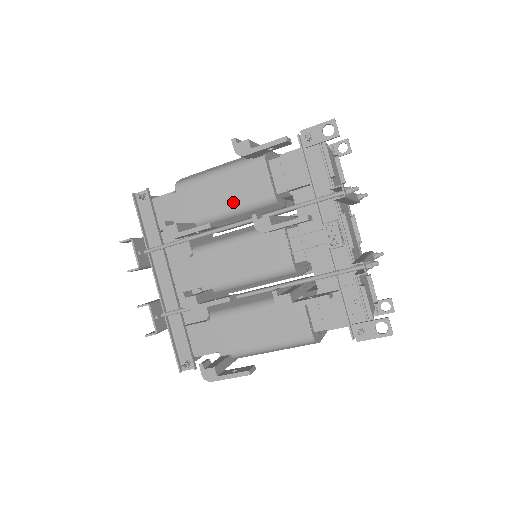
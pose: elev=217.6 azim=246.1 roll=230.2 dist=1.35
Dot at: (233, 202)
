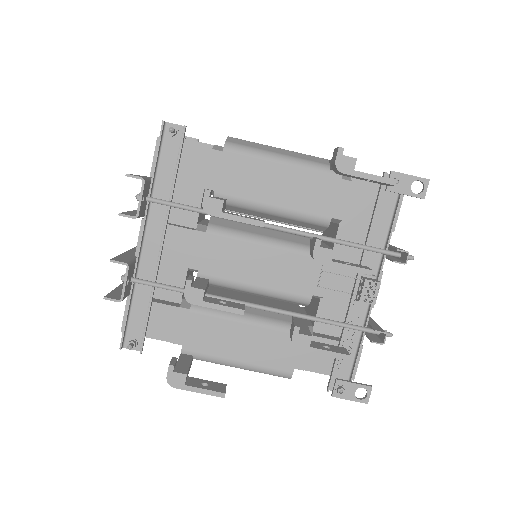
Dot at: (283, 202)
